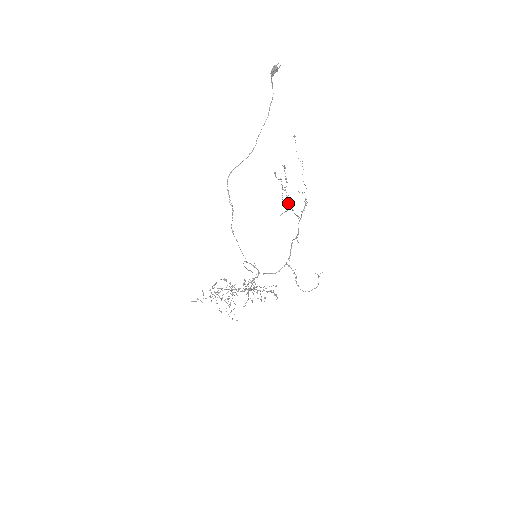
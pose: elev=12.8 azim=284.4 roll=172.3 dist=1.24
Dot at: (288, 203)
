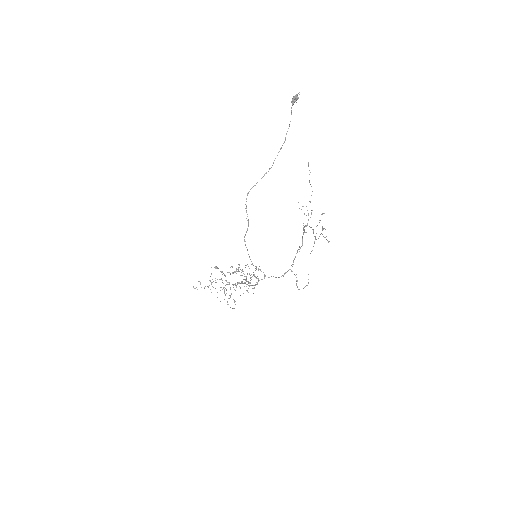
Dot at: (315, 237)
